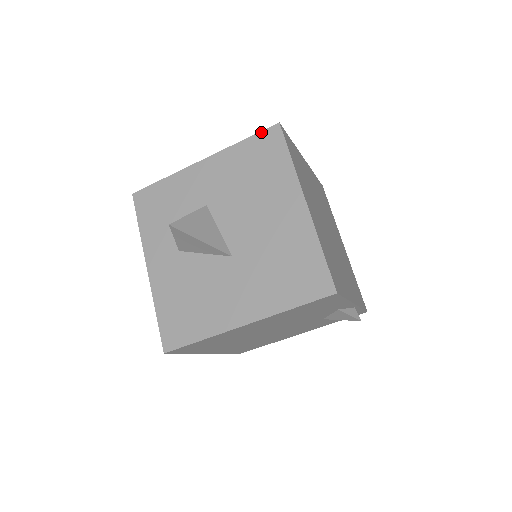
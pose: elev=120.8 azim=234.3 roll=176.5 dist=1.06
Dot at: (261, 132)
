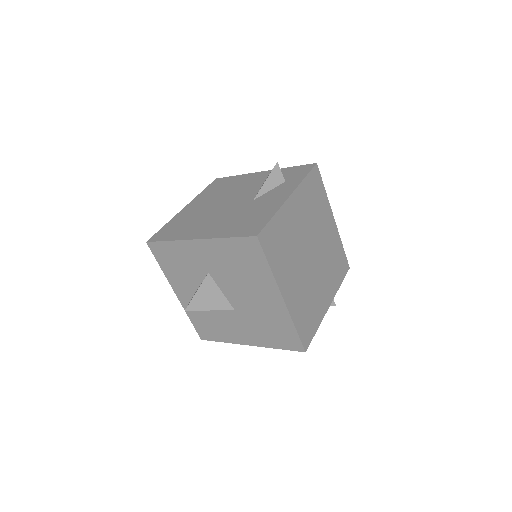
Dot at: (242, 238)
